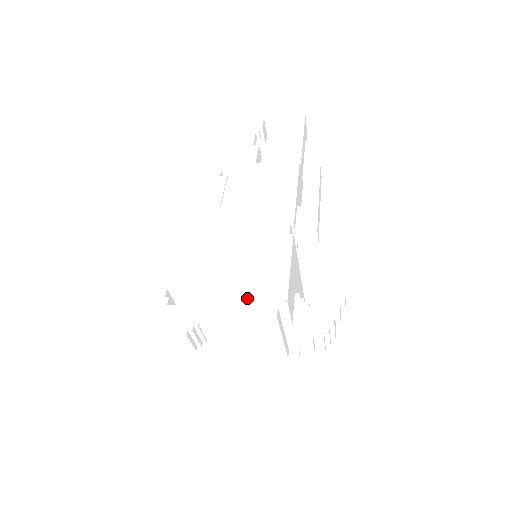
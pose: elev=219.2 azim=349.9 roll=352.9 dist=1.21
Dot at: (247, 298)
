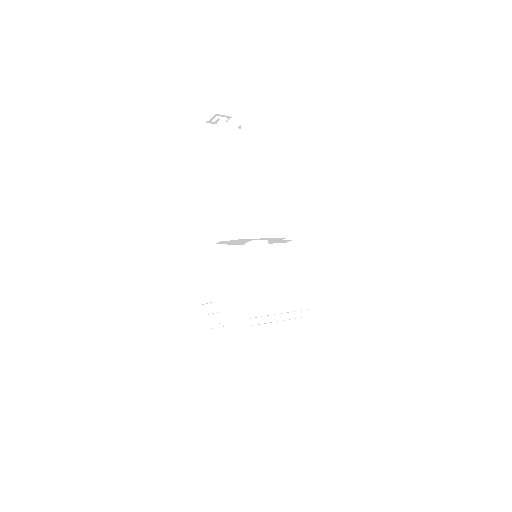
Dot at: (294, 309)
